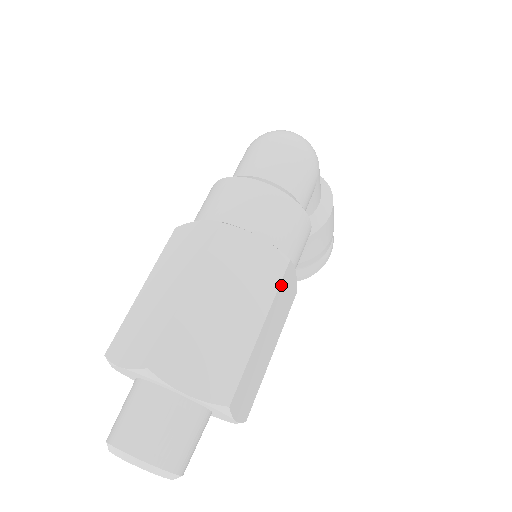
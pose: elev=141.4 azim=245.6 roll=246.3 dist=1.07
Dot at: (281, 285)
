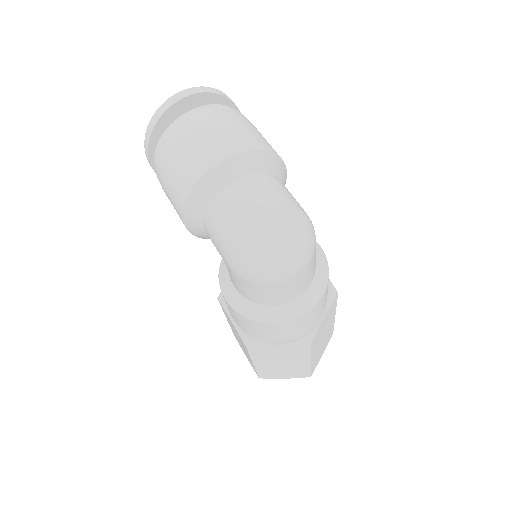
Dot at: occluded
